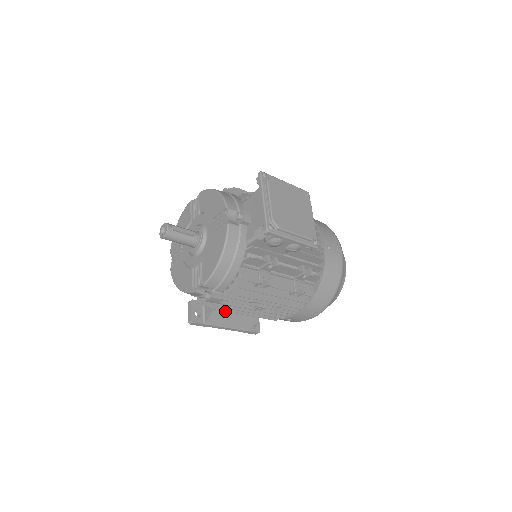
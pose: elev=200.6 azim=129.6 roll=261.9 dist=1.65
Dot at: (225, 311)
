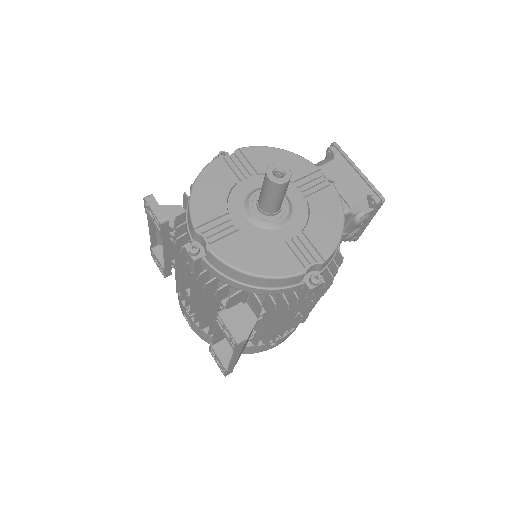
Dot at: (283, 317)
